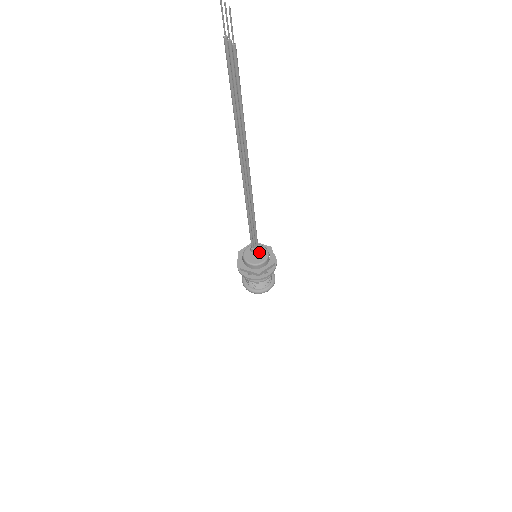
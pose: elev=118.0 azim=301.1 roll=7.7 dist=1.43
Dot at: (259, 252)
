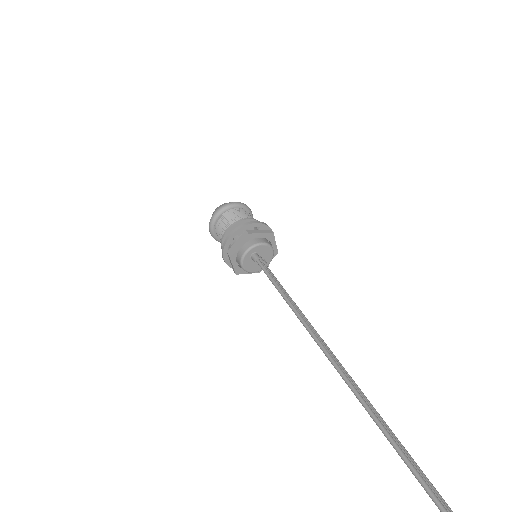
Dot at: (262, 255)
